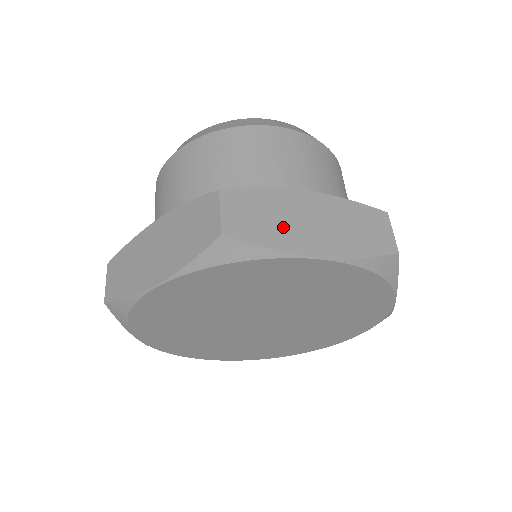
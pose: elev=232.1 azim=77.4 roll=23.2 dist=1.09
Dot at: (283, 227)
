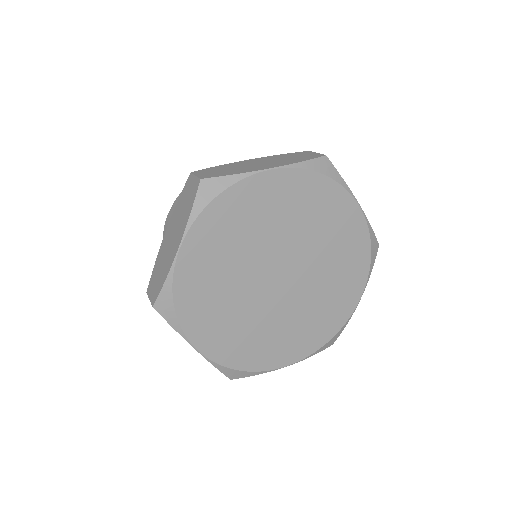
Dot at: (240, 169)
